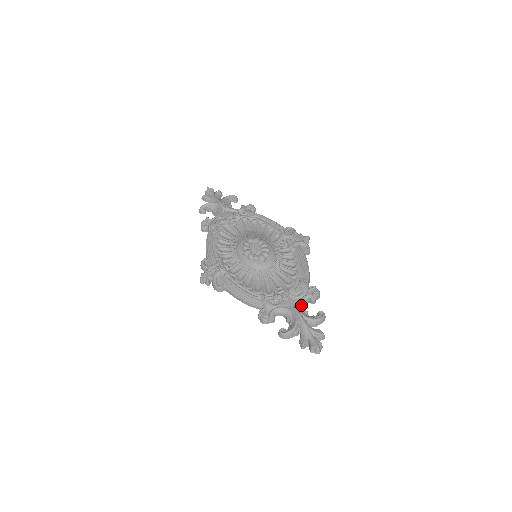
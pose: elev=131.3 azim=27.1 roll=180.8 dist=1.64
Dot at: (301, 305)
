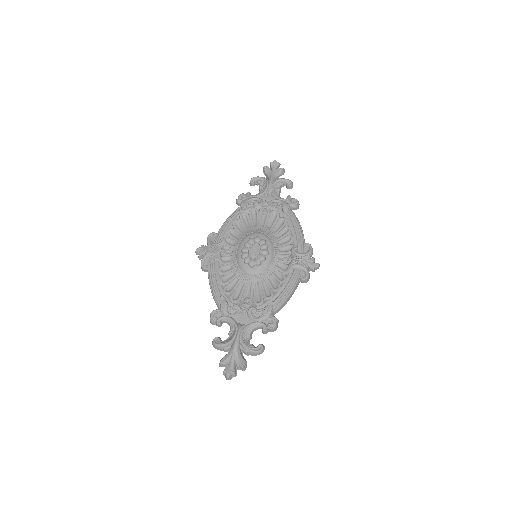
Dot at: (249, 328)
